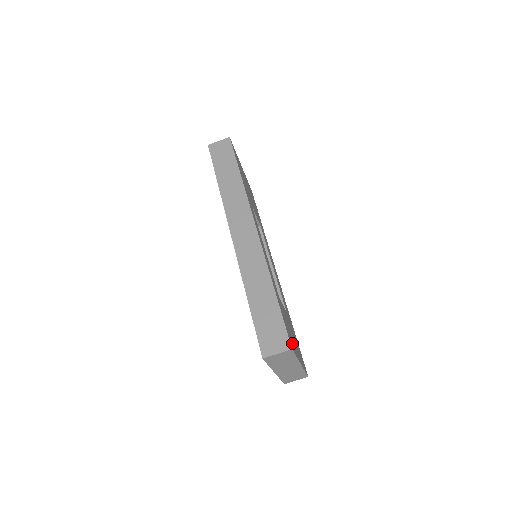
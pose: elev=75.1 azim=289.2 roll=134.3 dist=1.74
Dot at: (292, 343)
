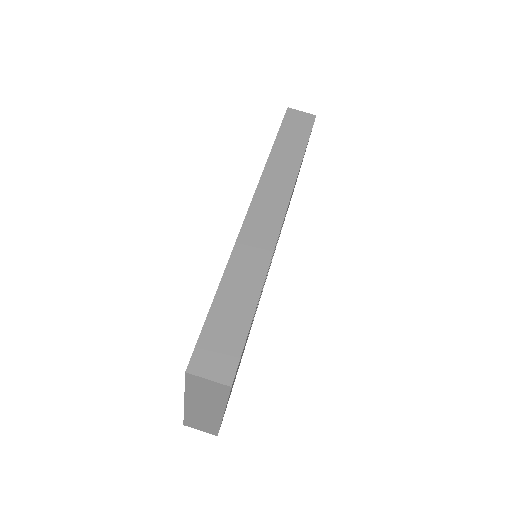
Dot at: occluded
